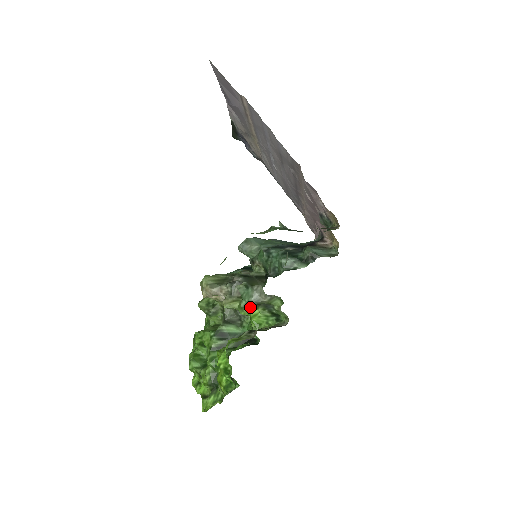
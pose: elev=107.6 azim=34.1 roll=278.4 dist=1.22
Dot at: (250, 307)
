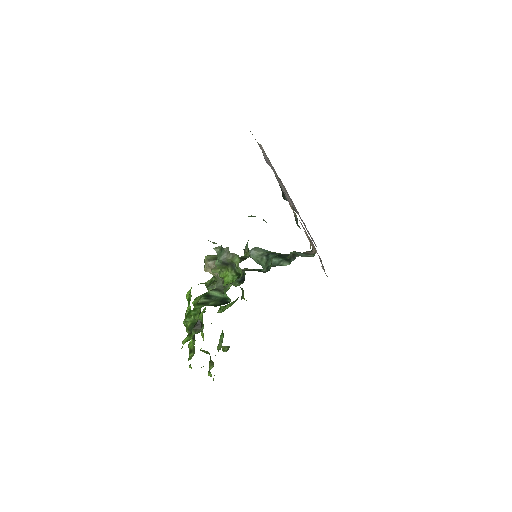
Dot at: (225, 270)
